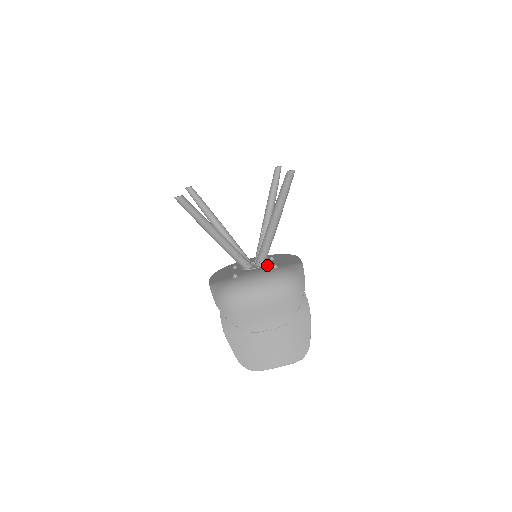
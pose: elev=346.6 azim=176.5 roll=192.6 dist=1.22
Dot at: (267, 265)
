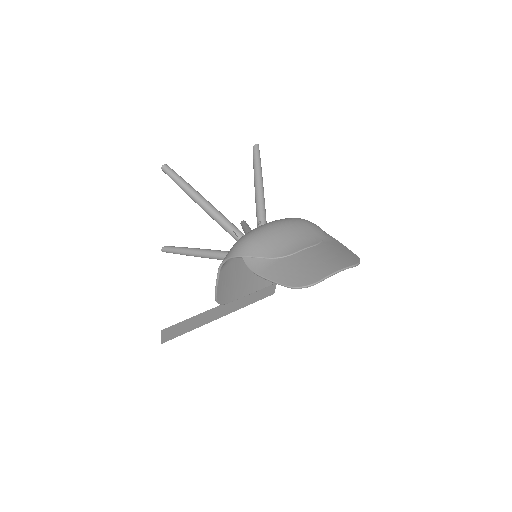
Dot at: occluded
